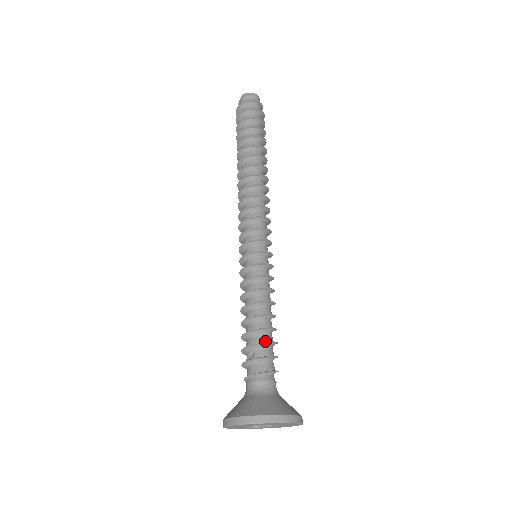
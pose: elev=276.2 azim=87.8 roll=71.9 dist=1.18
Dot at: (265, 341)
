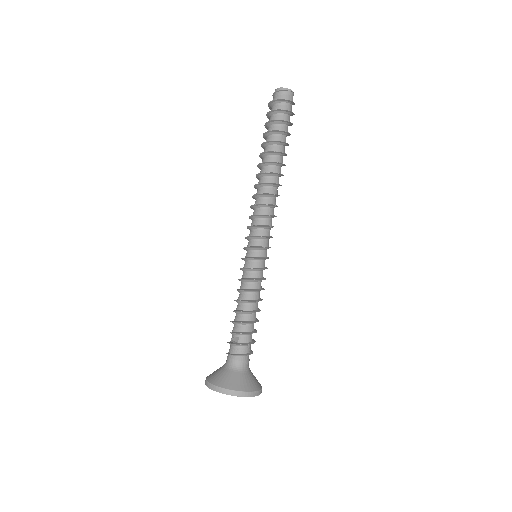
Dot at: (248, 331)
